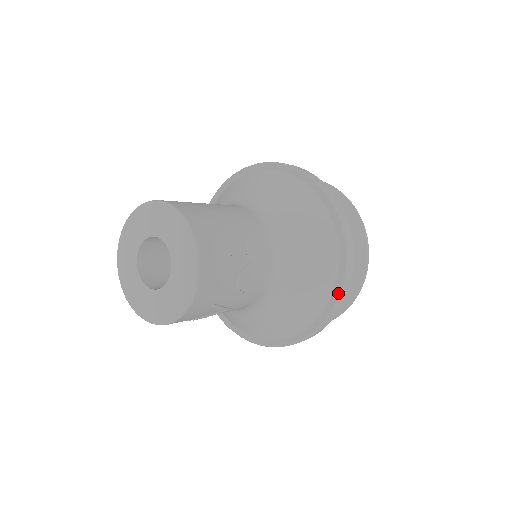
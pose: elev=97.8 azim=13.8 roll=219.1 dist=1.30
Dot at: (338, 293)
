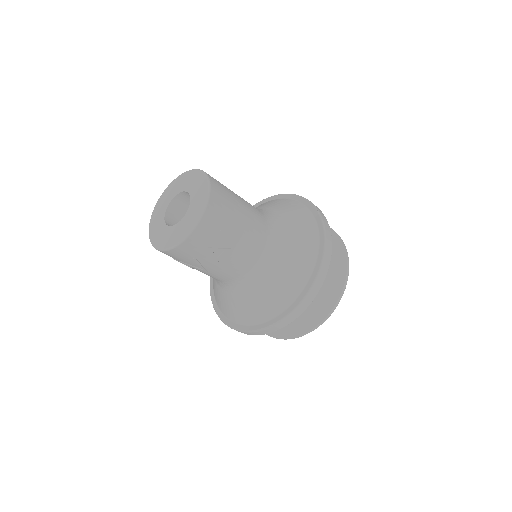
Dot at: (287, 313)
